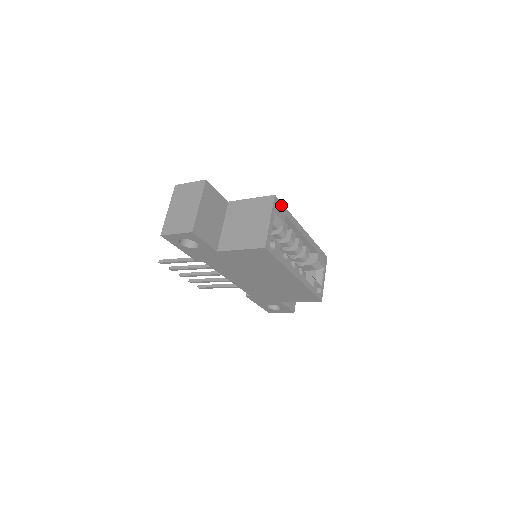
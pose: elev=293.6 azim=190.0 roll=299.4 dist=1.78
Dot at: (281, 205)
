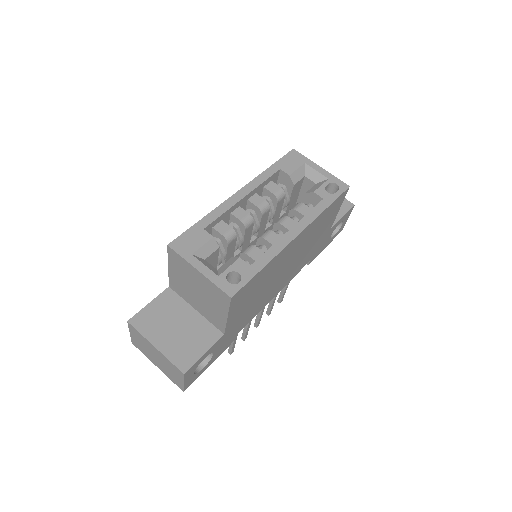
Dot at: (186, 235)
